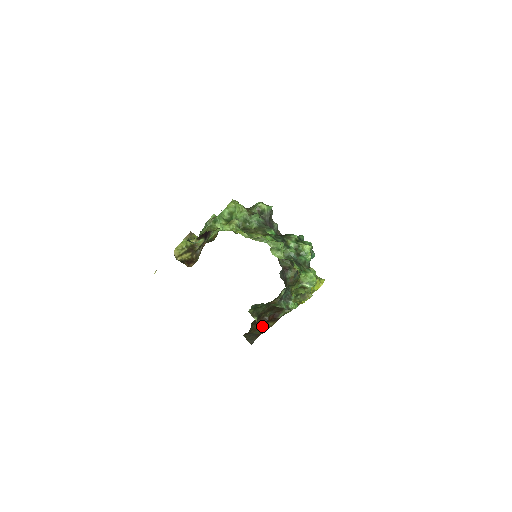
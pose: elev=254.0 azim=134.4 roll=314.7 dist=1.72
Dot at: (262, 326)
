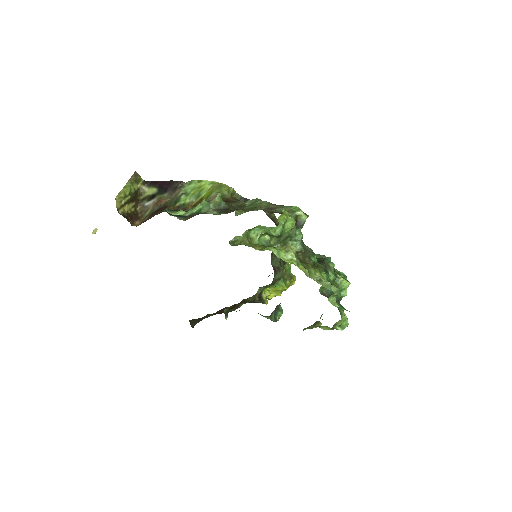
Dot at: (214, 313)
